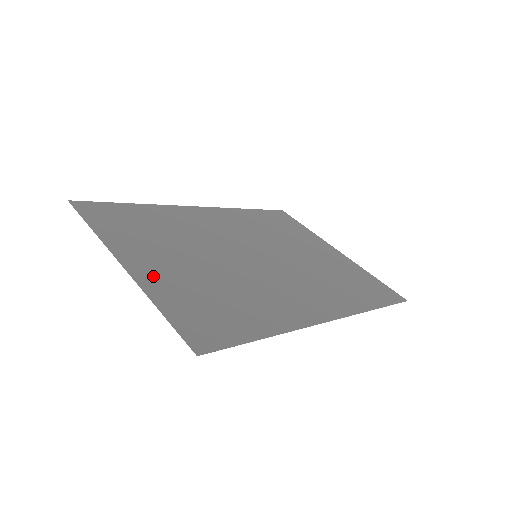
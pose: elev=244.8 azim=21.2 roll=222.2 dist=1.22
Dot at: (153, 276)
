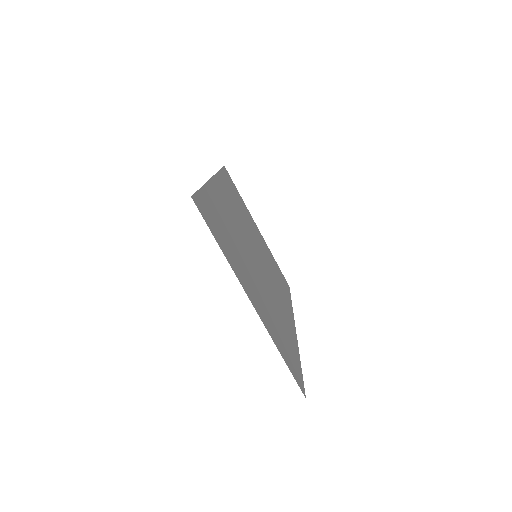
Dot at: (263, 313)
